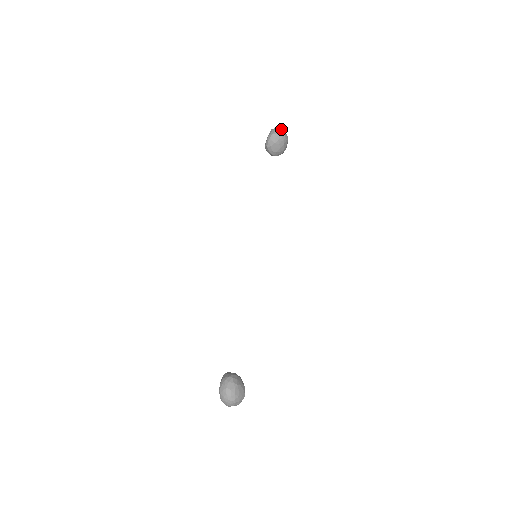
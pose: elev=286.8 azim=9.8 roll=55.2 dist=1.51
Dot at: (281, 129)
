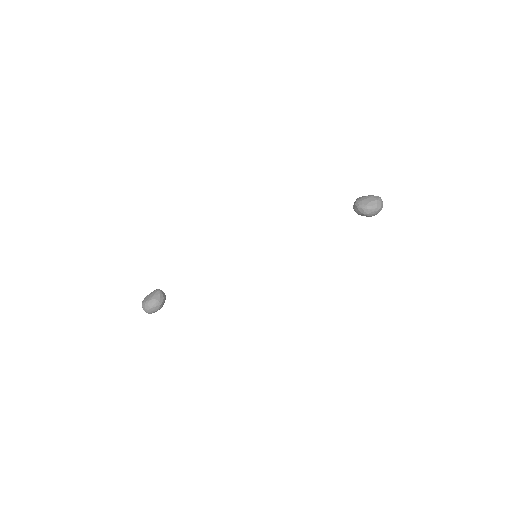
Dot at: (381, 209)
